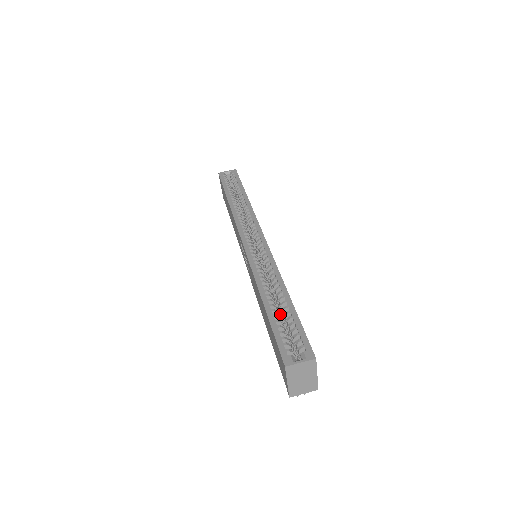
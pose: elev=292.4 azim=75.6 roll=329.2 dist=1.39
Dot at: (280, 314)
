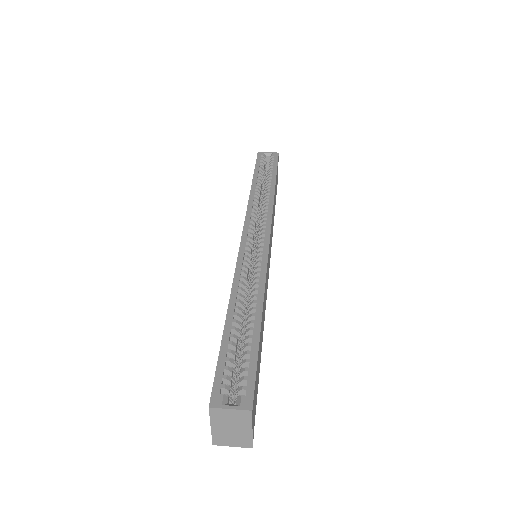
Dot at: occluded
